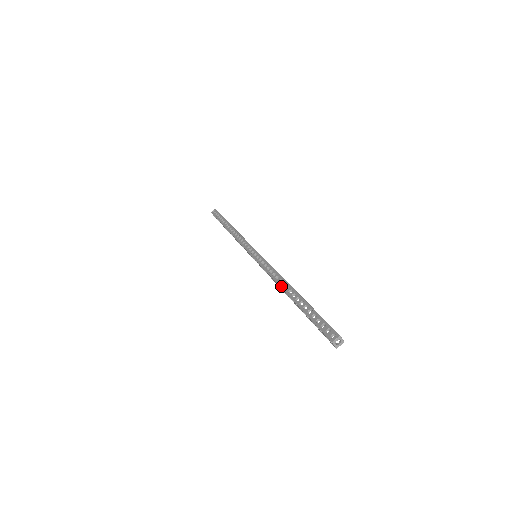
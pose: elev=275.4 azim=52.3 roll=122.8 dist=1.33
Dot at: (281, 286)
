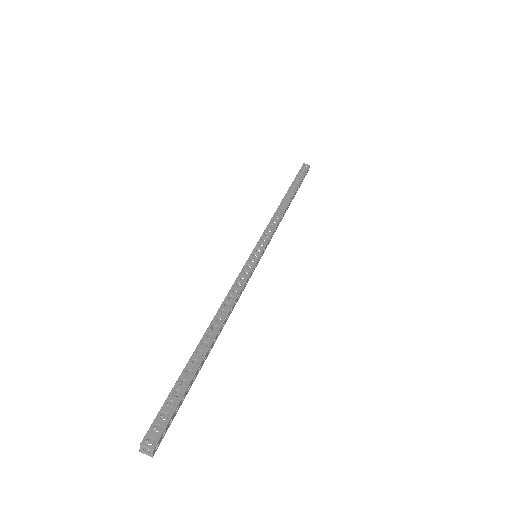
Dot at: (215, 318)
